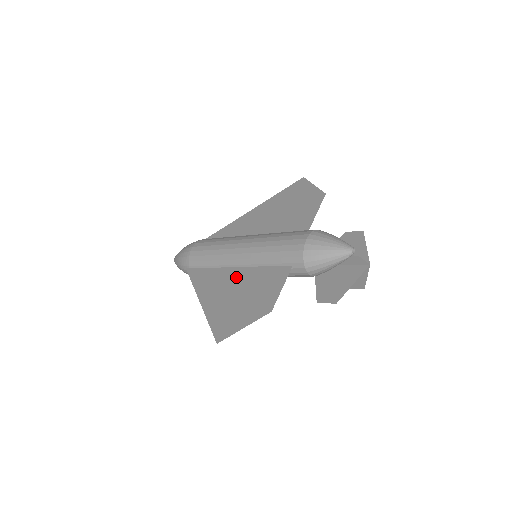
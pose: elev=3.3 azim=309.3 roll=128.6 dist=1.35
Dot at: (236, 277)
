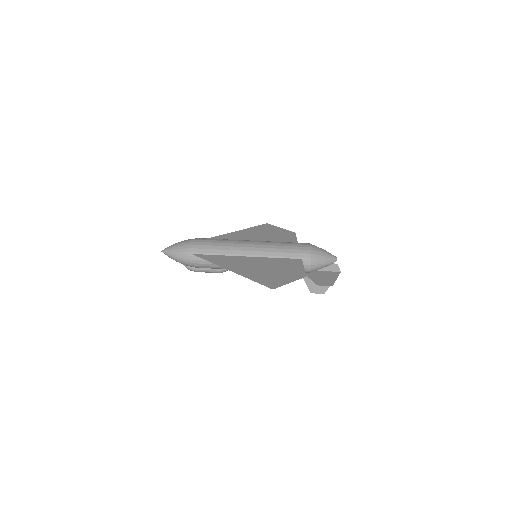
Dot at: (255, 261)
